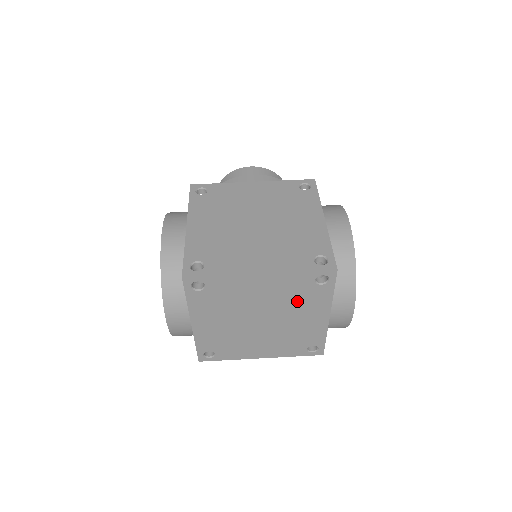
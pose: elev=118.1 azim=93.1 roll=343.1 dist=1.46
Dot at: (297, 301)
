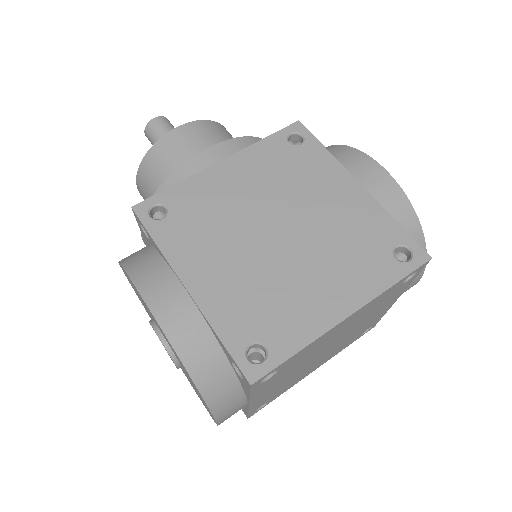
Dot at: (374, 310)
